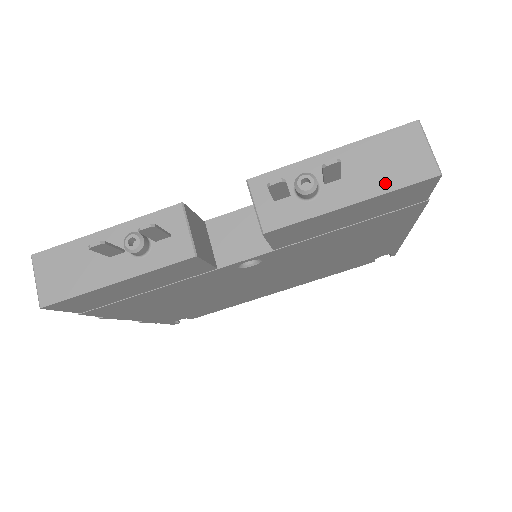
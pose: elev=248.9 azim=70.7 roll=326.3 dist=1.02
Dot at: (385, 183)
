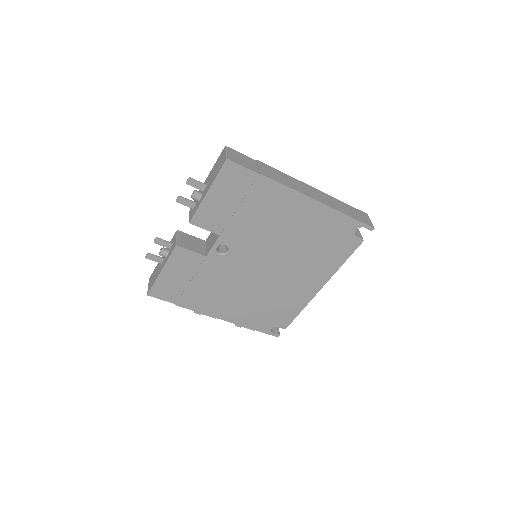
Dot at: (215, 176)
